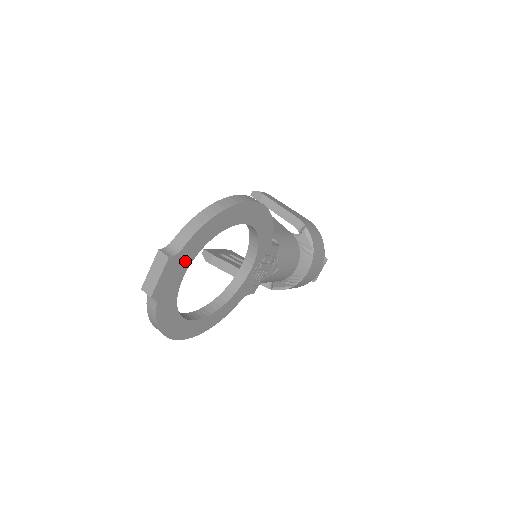
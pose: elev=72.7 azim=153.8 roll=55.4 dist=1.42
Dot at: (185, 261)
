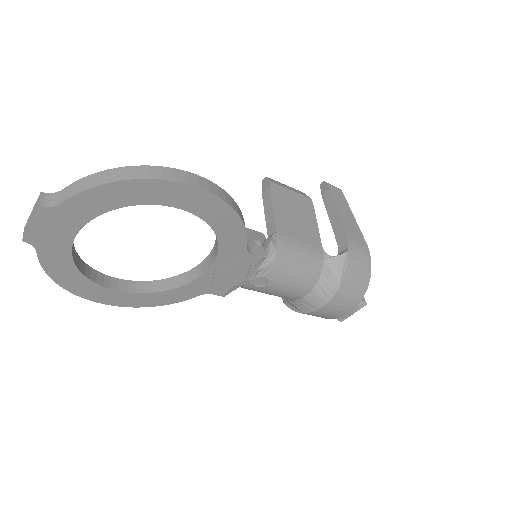
Dot at: (73, 219)
